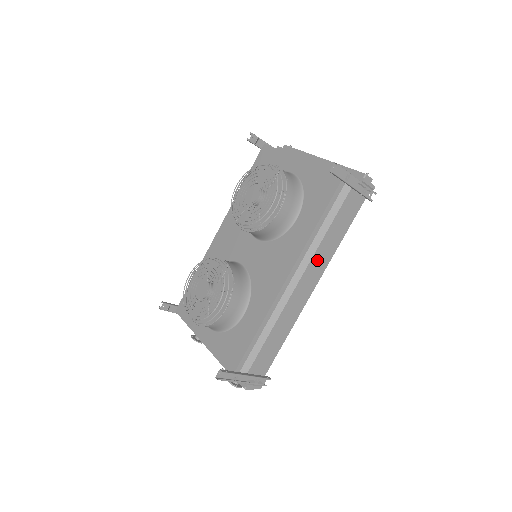
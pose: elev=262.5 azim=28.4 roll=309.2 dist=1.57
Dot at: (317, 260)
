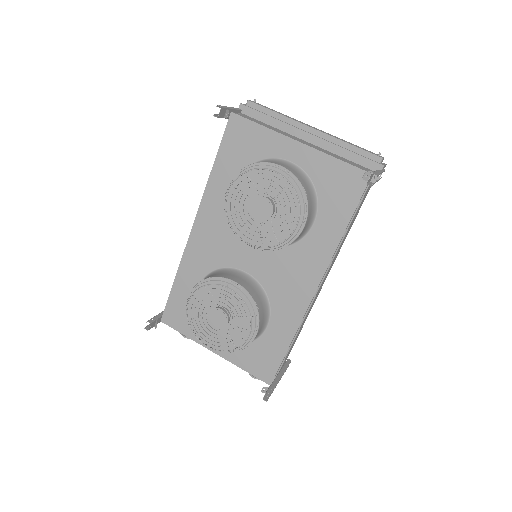
Dot at: (335, 256)
